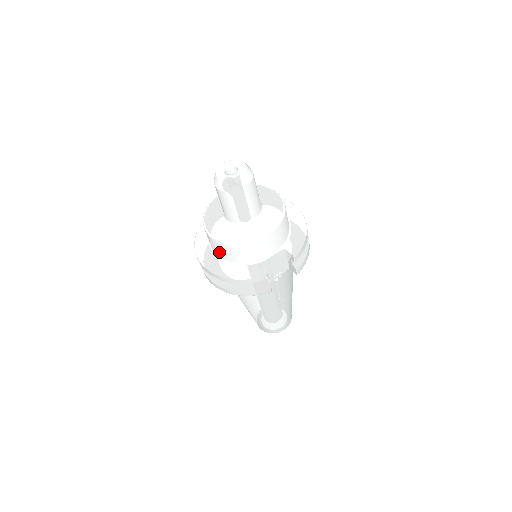
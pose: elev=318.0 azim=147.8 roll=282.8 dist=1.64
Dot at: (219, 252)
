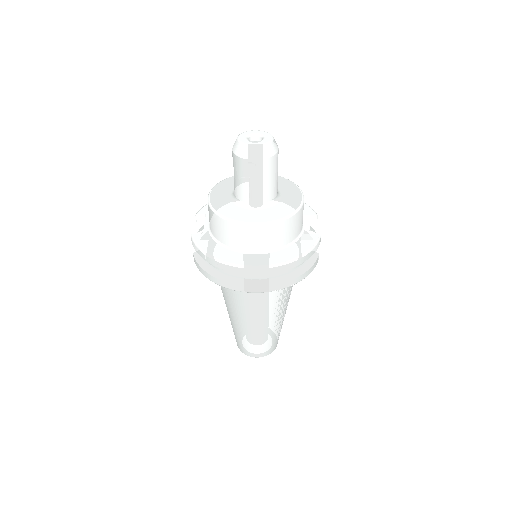
Dot at: (268, 242)
